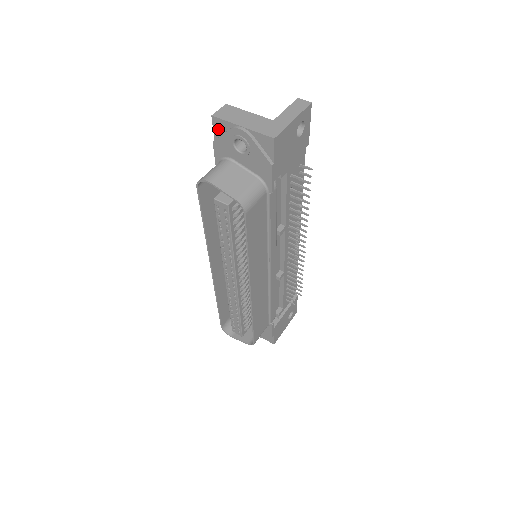
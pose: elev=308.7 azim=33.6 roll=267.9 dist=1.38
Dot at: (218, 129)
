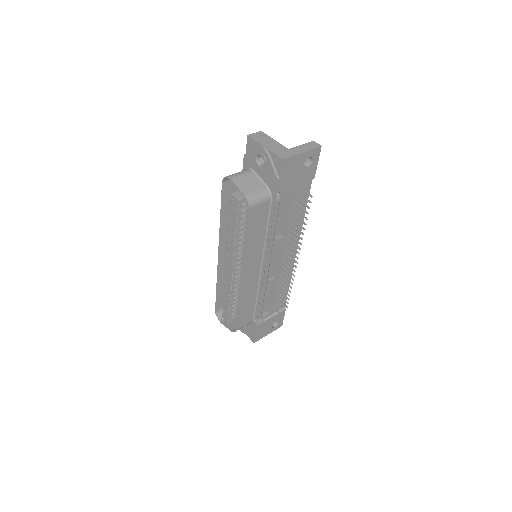
Dot at: (250, 146)
